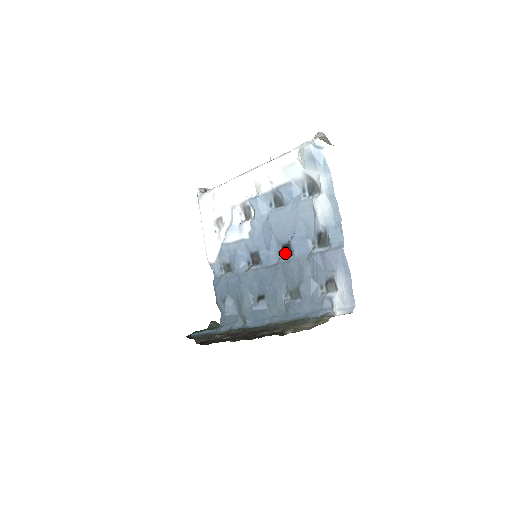
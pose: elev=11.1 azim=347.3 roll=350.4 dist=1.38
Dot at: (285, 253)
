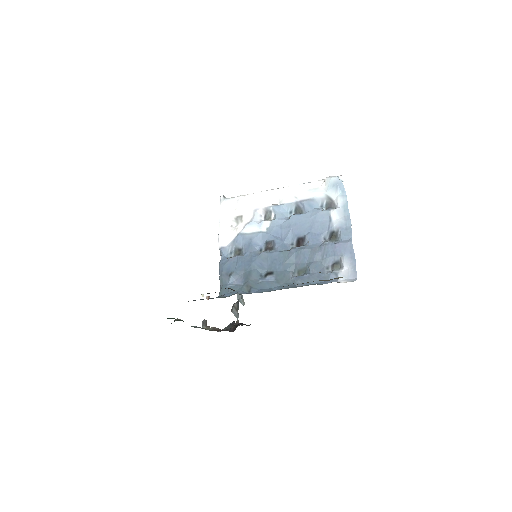
Dot at: (298, 244)
